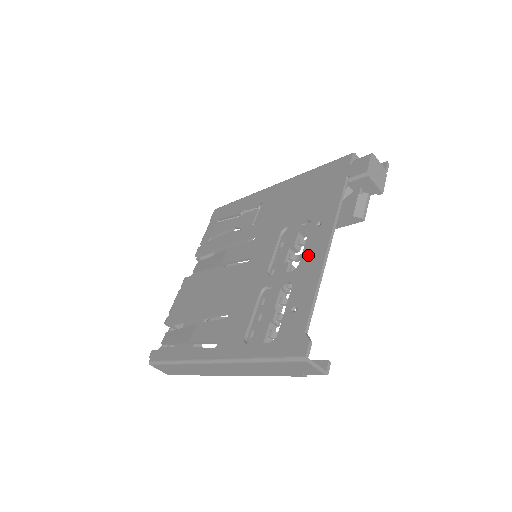
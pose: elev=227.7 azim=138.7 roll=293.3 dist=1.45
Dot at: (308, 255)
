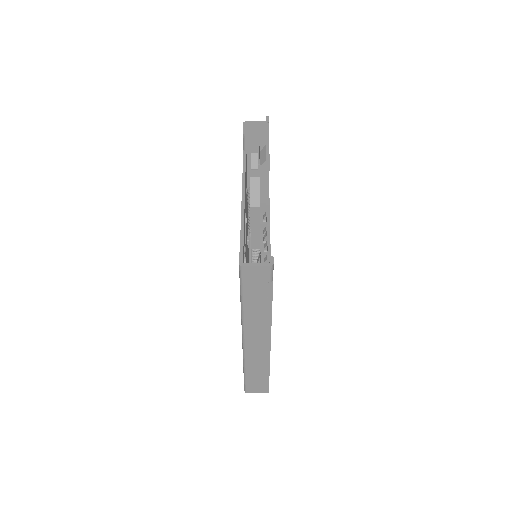
Dot at: occluded
